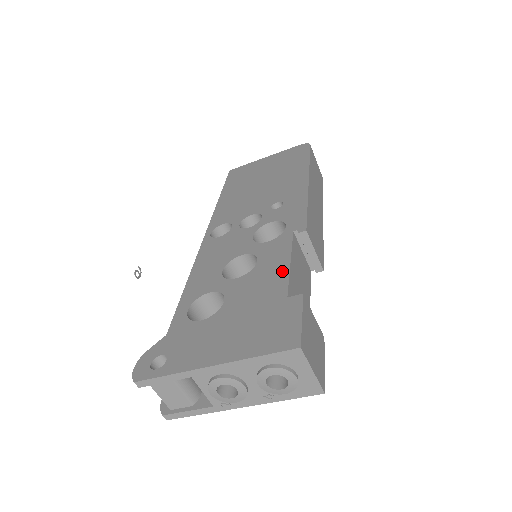
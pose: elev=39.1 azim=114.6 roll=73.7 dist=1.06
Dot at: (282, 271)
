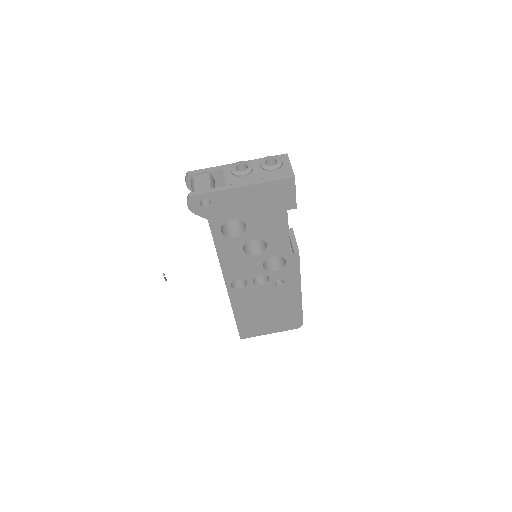
Dot at: occluded
